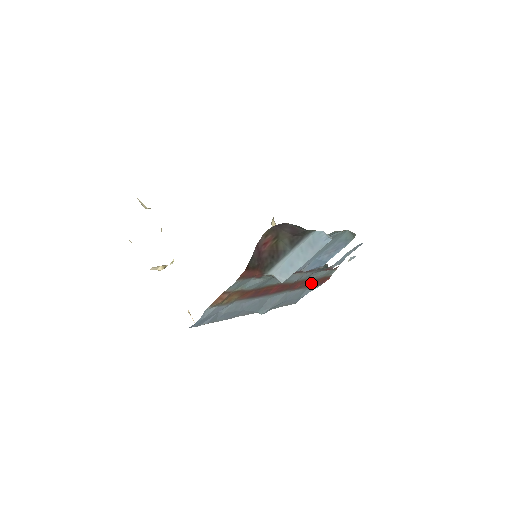
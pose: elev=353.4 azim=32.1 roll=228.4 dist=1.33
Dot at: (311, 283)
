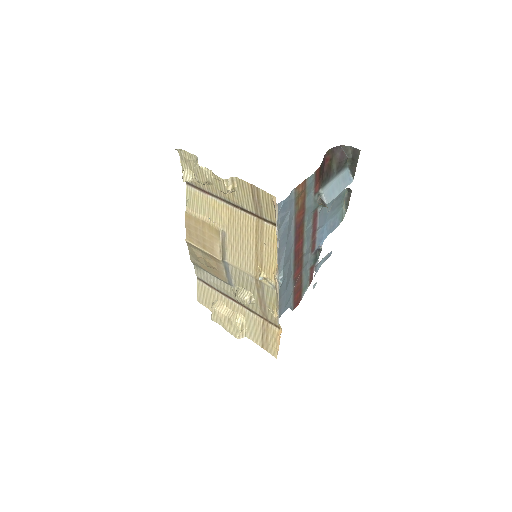
Dot at: (298, 287)
